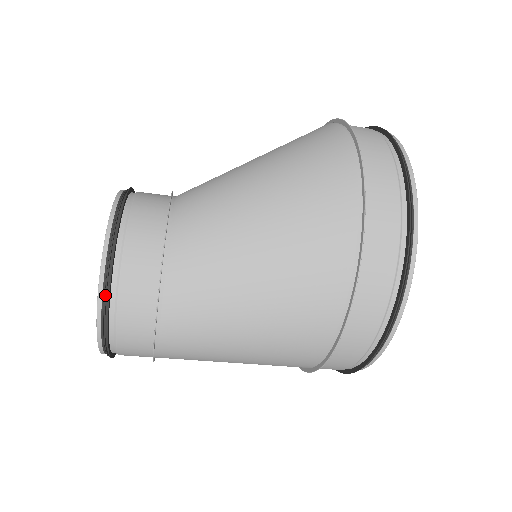
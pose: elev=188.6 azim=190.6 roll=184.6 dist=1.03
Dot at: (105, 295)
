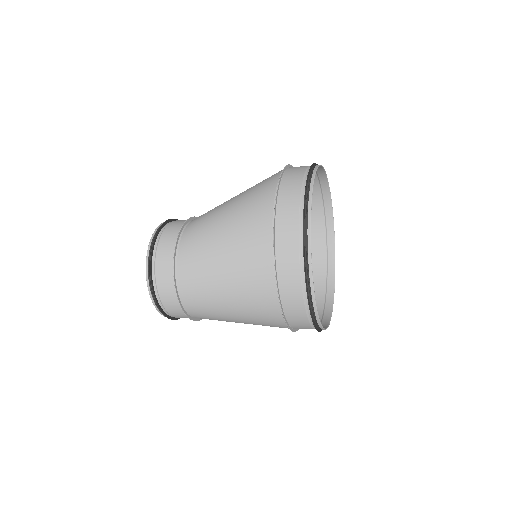
Dot at: (153, 241)
